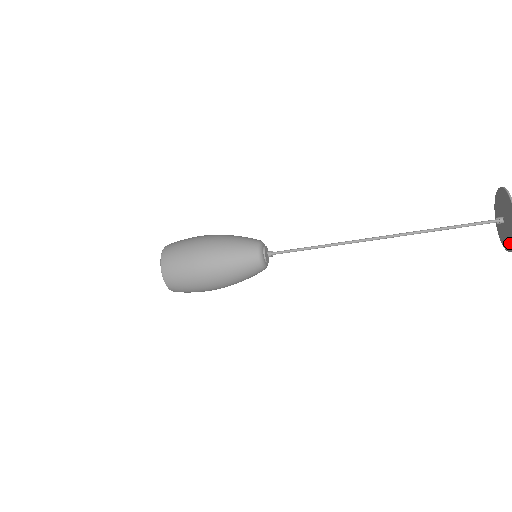
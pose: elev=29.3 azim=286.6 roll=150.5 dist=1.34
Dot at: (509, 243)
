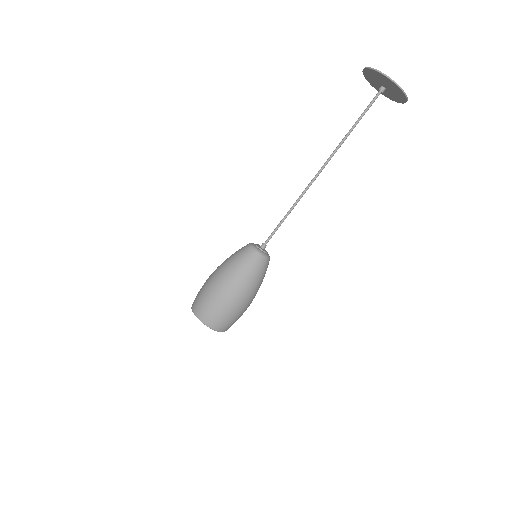
Dot at: (398, 92)
